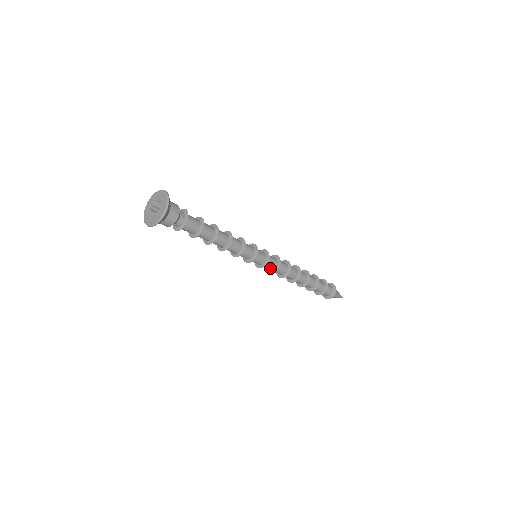
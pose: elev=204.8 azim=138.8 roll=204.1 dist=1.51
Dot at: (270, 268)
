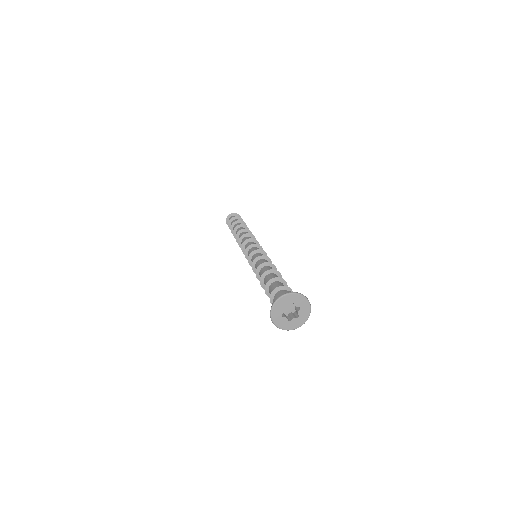
Dot at: occluded
